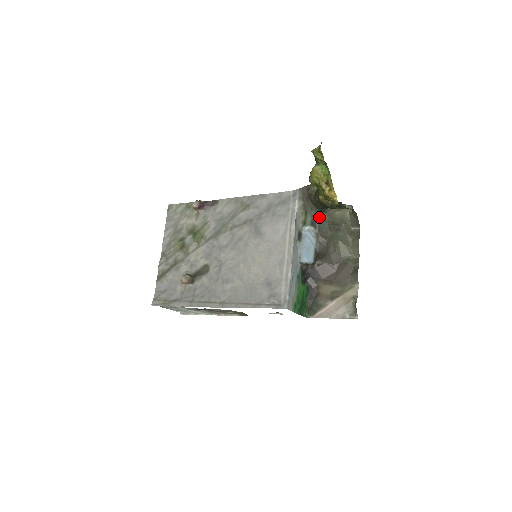
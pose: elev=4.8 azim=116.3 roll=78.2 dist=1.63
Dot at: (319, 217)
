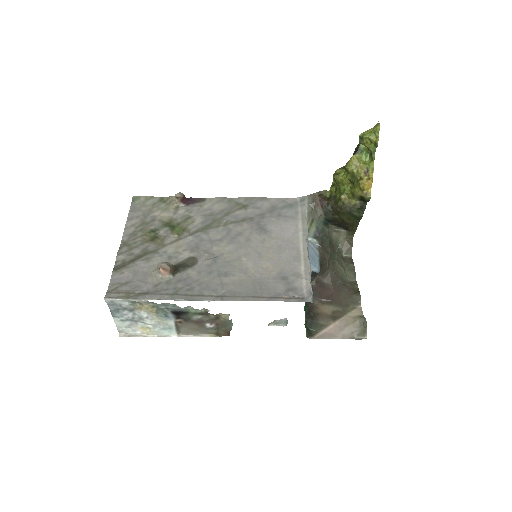
Dot at: (322, 230)
